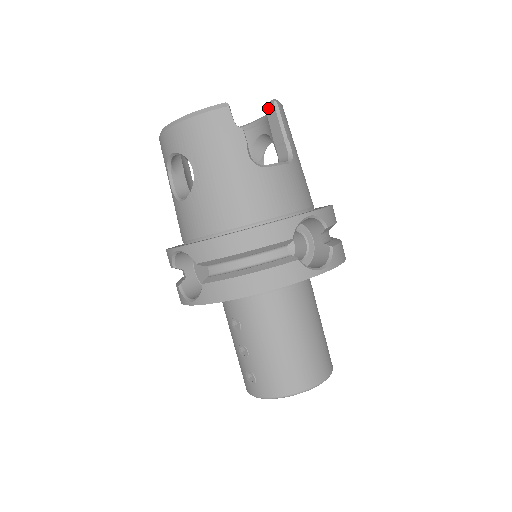
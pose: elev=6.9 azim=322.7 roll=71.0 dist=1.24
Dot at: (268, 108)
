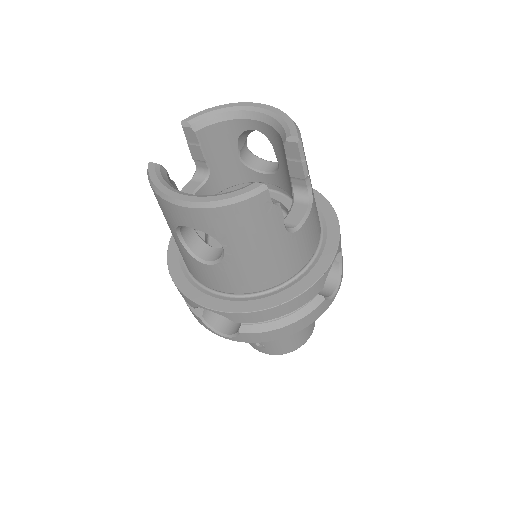
Dot at: (288, 143)
